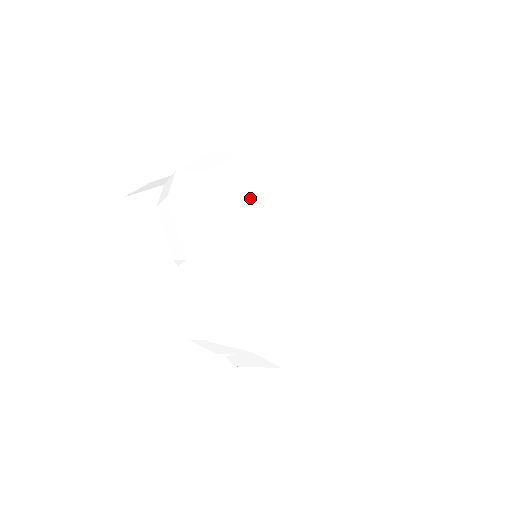
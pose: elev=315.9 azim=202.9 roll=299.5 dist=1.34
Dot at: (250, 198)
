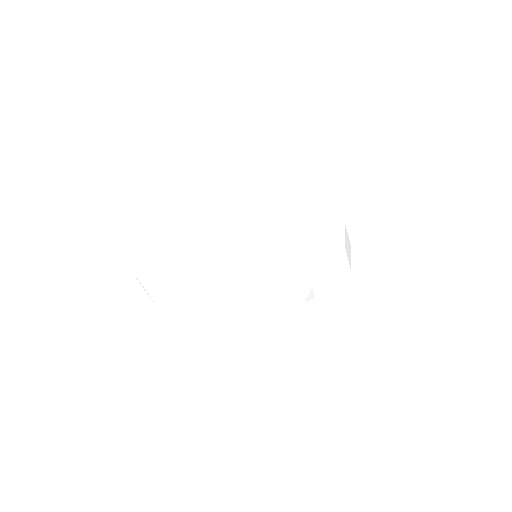
Dot at: (186, 230)
